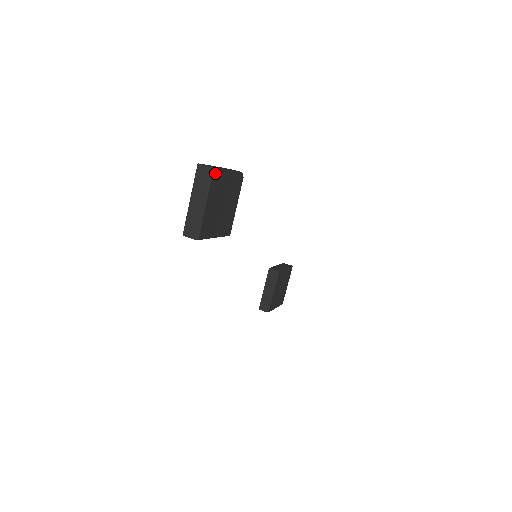
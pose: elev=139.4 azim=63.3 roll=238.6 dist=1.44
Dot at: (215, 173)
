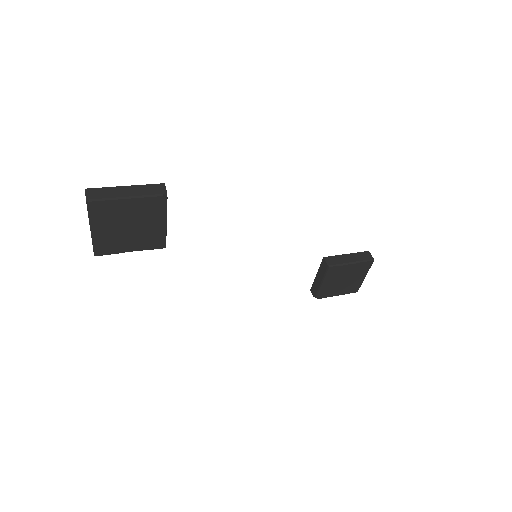
Dot at: (94, 205)
